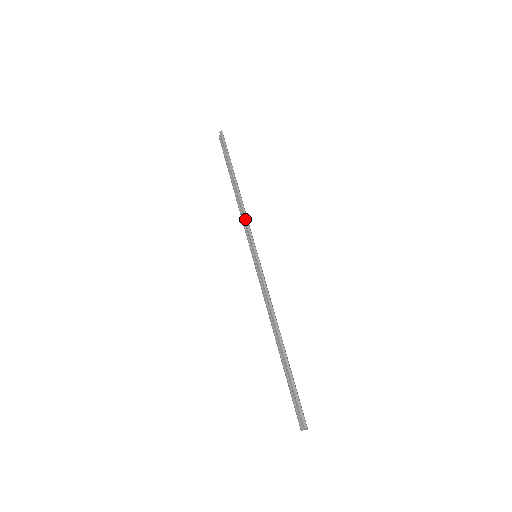
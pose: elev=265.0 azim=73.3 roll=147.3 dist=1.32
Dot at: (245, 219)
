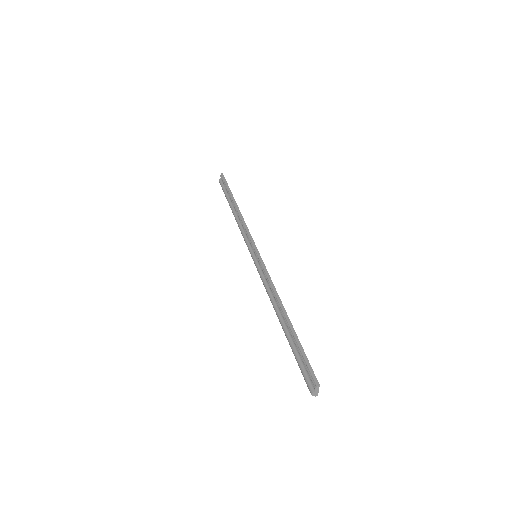
Dot at: (246, 228)
